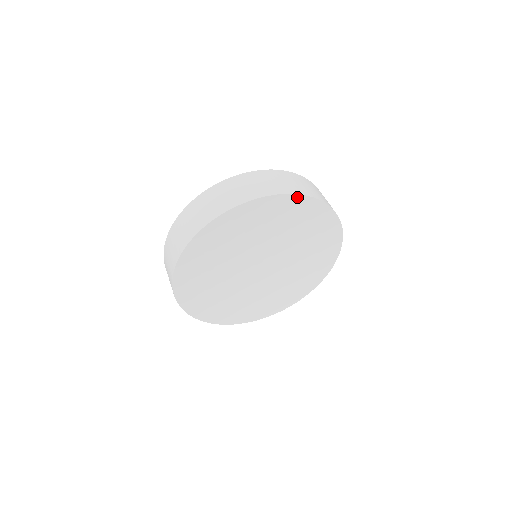
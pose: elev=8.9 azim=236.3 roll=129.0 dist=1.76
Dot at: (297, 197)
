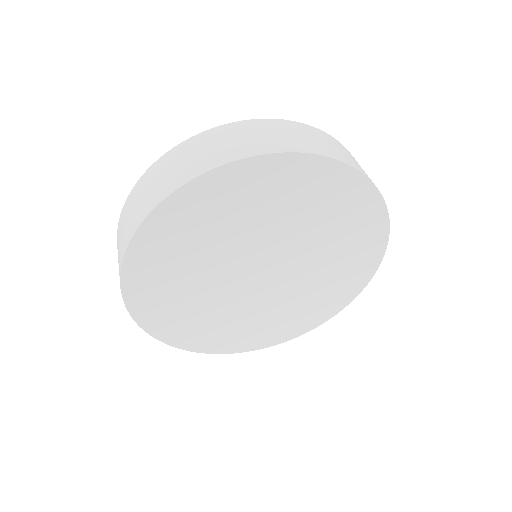
Dot at: (374, 193)
